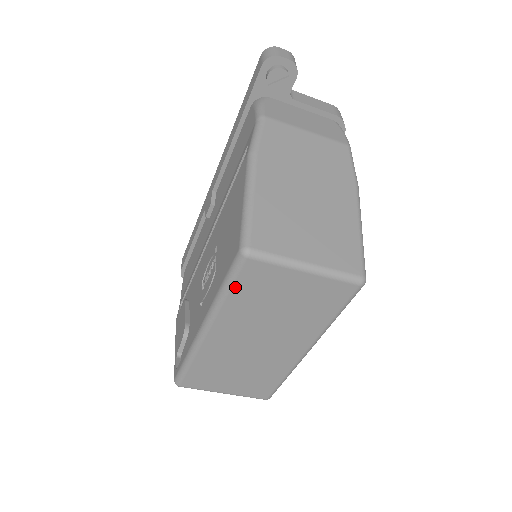
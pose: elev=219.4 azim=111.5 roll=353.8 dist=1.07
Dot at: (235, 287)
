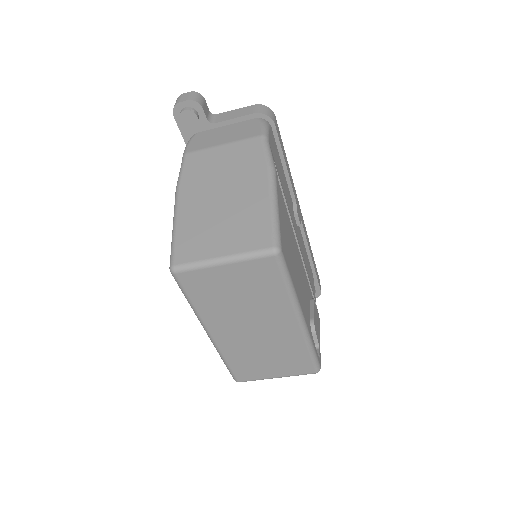
Dot at: (191, 296)
